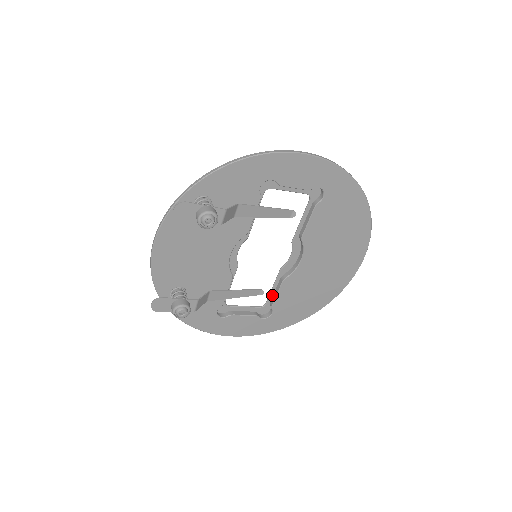
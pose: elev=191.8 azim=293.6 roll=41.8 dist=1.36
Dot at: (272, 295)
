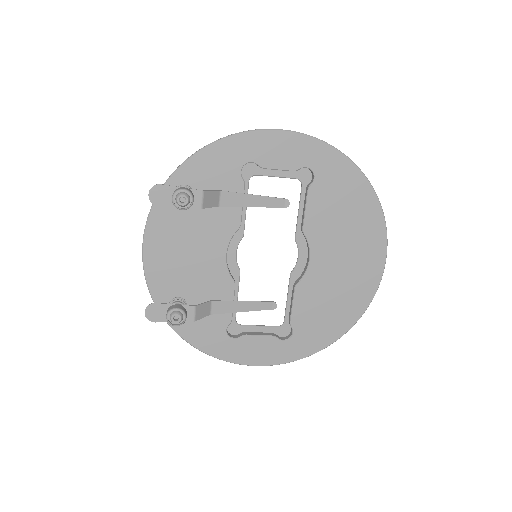
Dot at: (289, 310)
